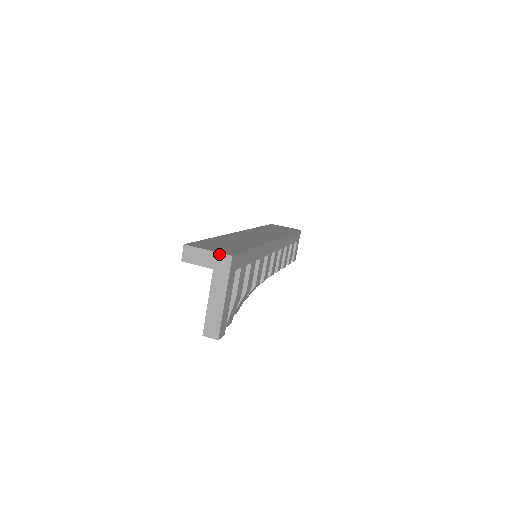
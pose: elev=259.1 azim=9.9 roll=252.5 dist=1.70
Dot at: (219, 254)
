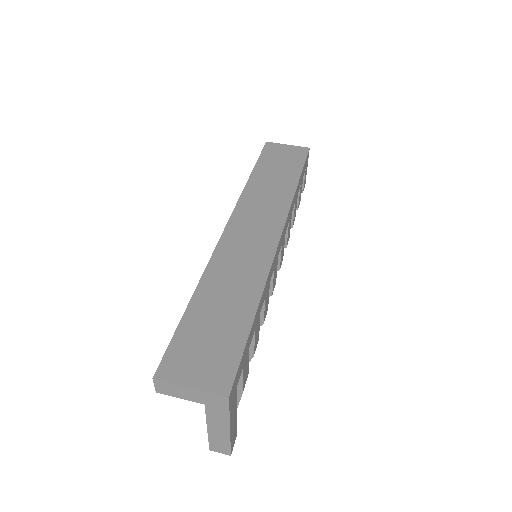
Dot at: (208, 393)
